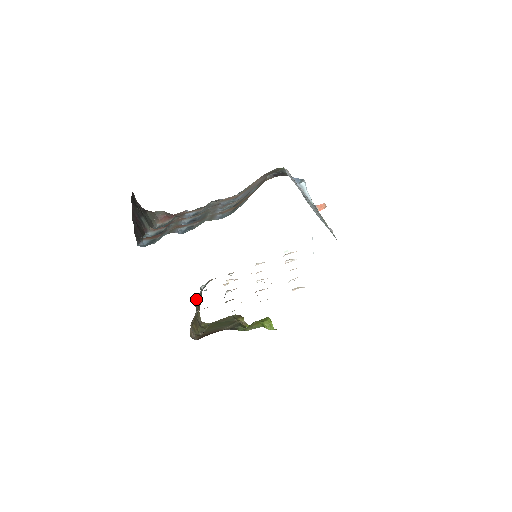
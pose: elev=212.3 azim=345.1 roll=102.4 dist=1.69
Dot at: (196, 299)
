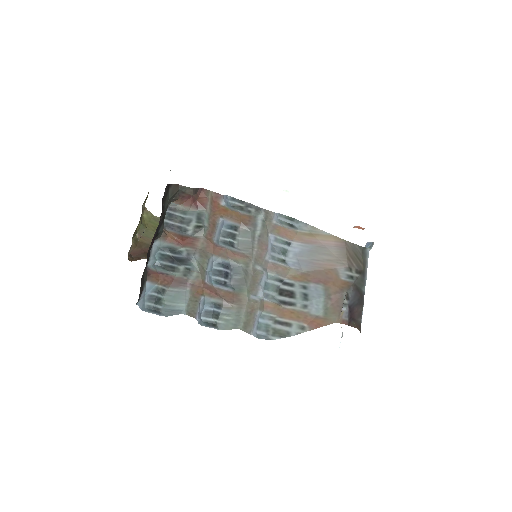
Dot at: occluded
